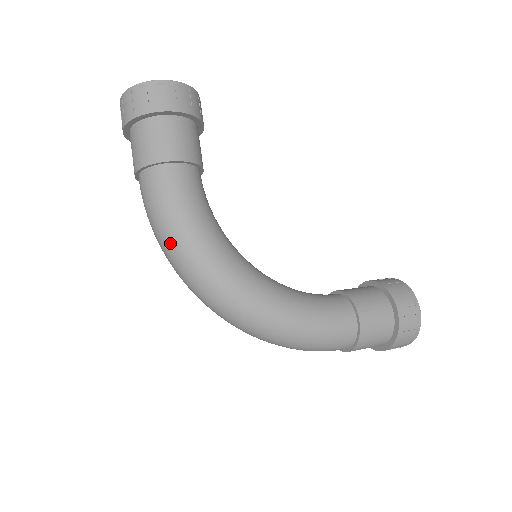
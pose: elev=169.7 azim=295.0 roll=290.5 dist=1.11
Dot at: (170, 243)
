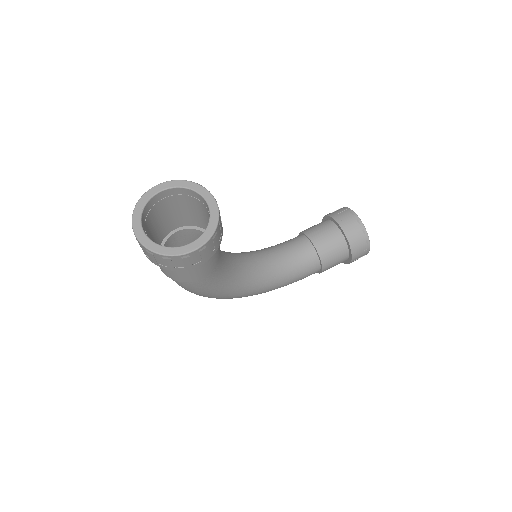
Dot at: occluded
